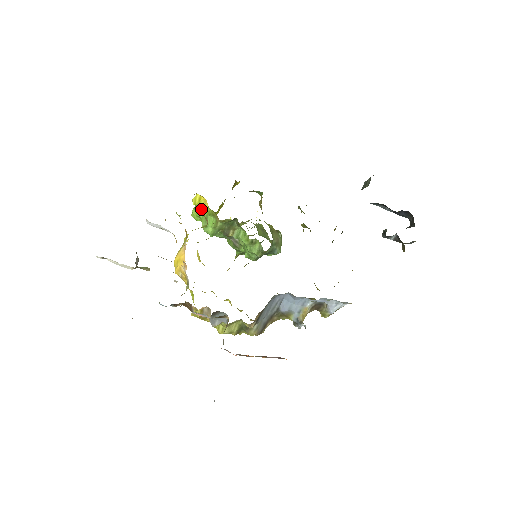
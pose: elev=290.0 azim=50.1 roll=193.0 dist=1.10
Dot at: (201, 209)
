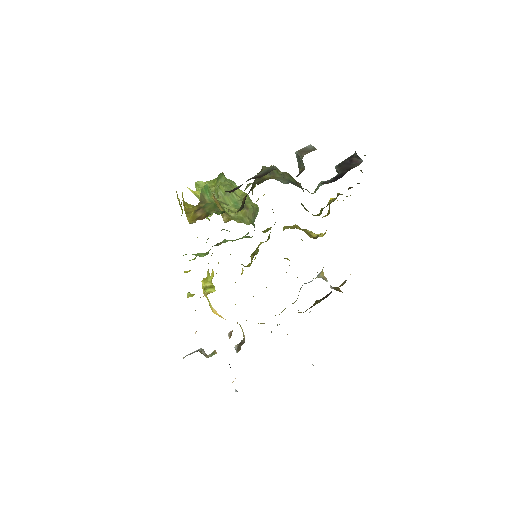
Dot at: occluded
